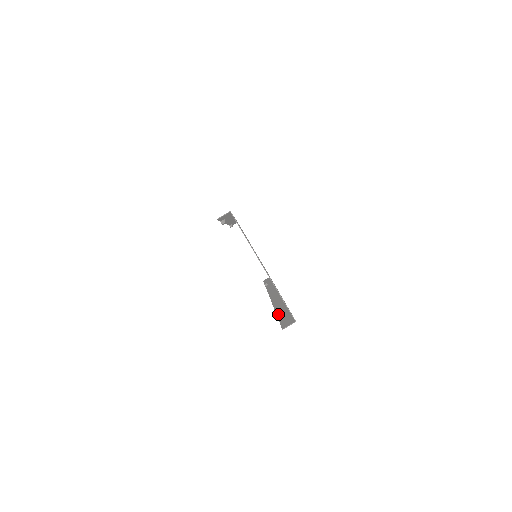
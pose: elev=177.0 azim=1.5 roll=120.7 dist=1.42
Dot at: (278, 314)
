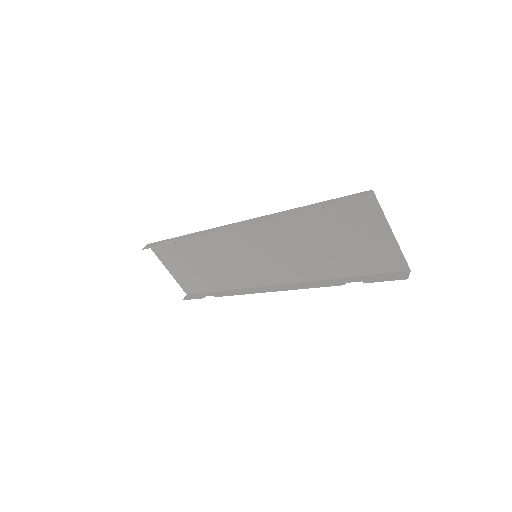
Dot at: (363, 280)
